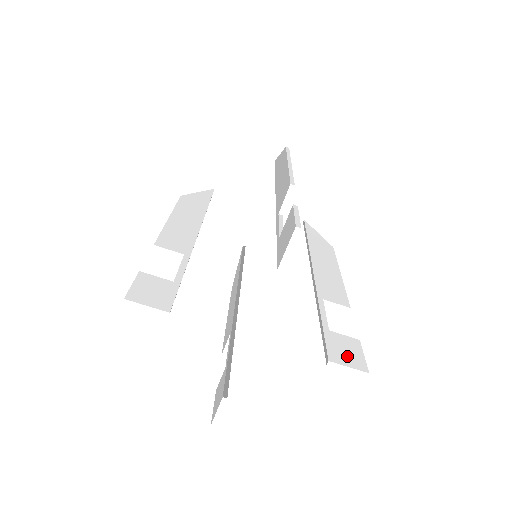
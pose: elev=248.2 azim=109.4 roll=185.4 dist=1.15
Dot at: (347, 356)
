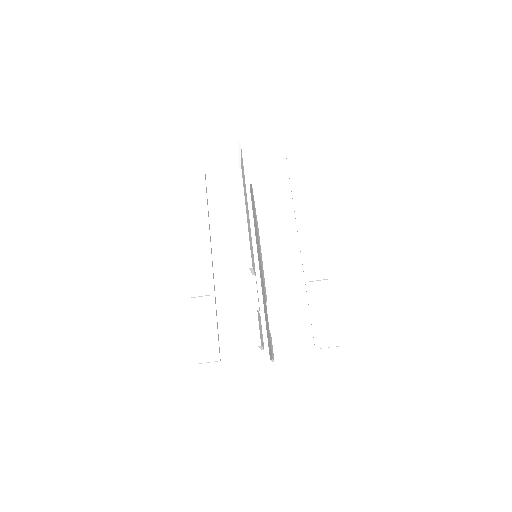
Dot at: (327, 337)
